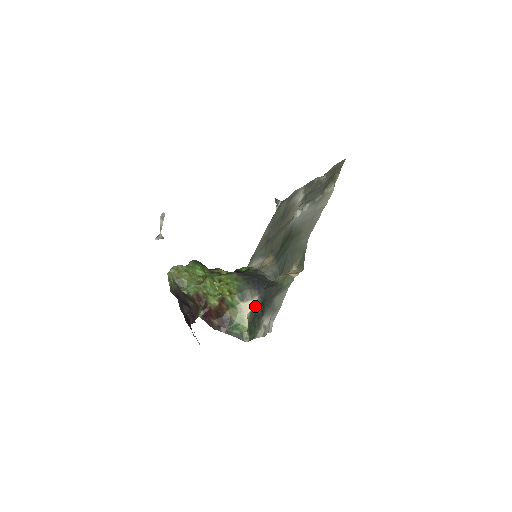
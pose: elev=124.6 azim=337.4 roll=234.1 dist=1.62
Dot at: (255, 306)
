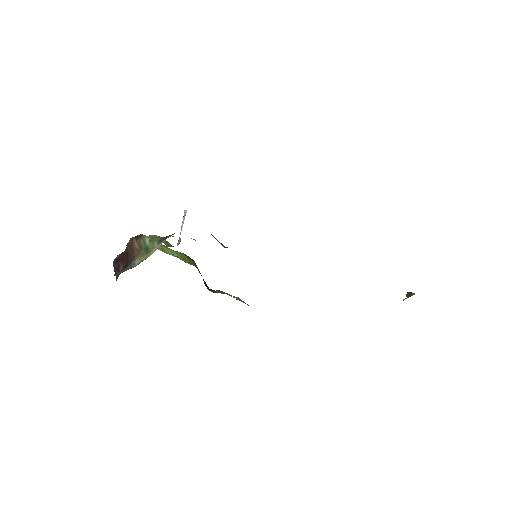
Dot at: occluded
